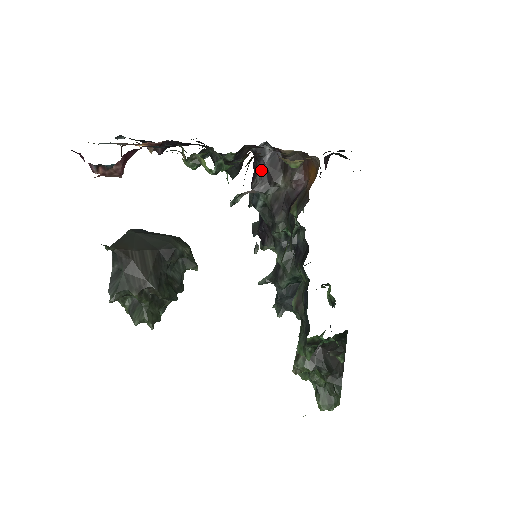
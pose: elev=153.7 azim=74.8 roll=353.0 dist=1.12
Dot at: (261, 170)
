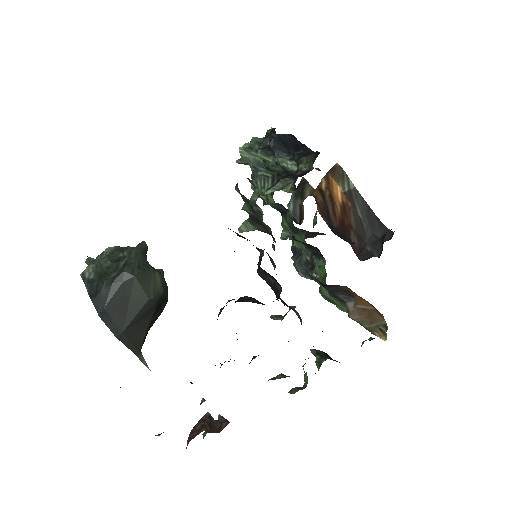
Dot at: occluded
